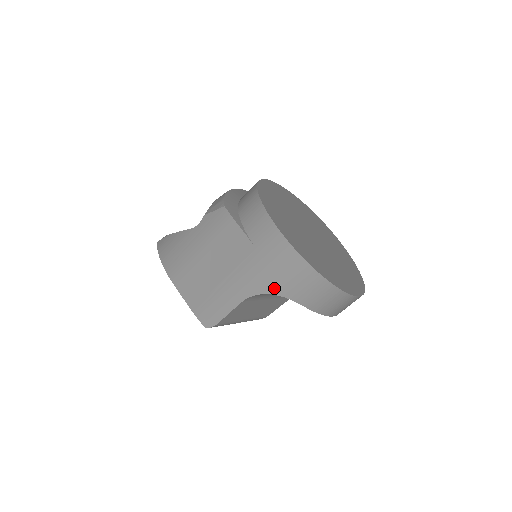
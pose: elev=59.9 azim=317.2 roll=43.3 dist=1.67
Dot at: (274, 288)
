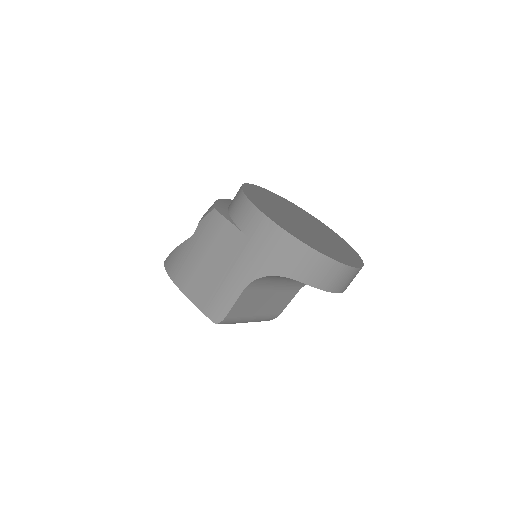
Dot at: (270, 269)
